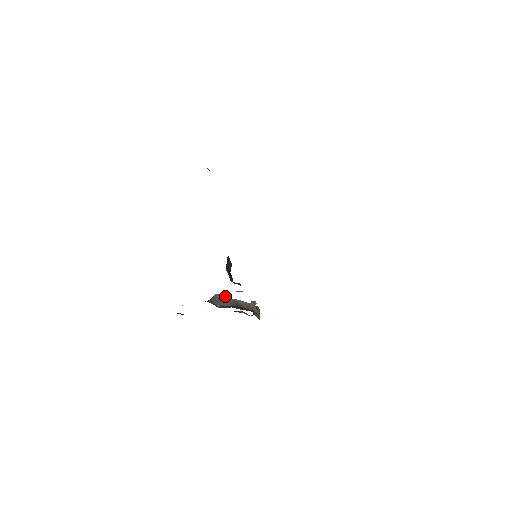
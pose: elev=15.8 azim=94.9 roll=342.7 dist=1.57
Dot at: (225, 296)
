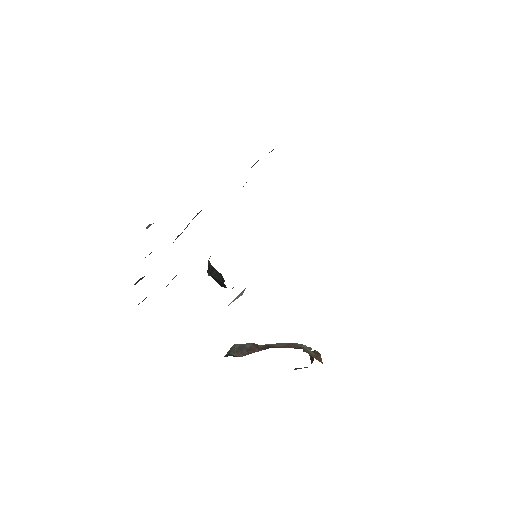
Dot at: (249, 344)
